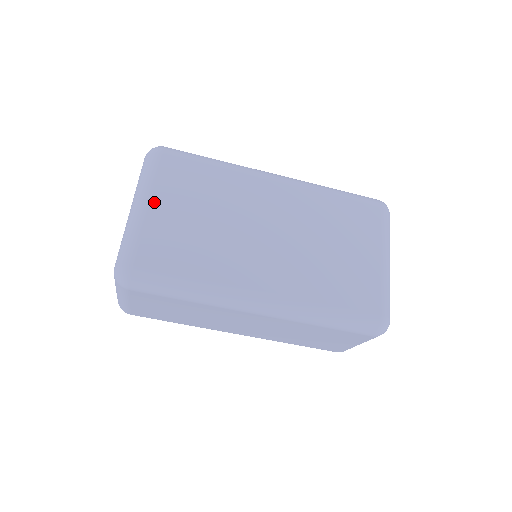
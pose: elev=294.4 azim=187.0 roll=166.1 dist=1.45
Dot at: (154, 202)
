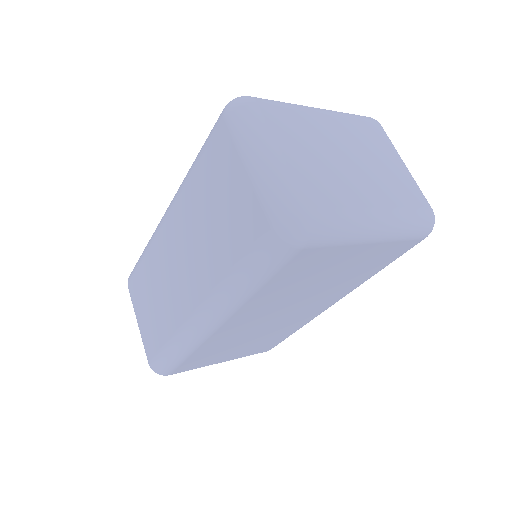
Dot at: occluded
